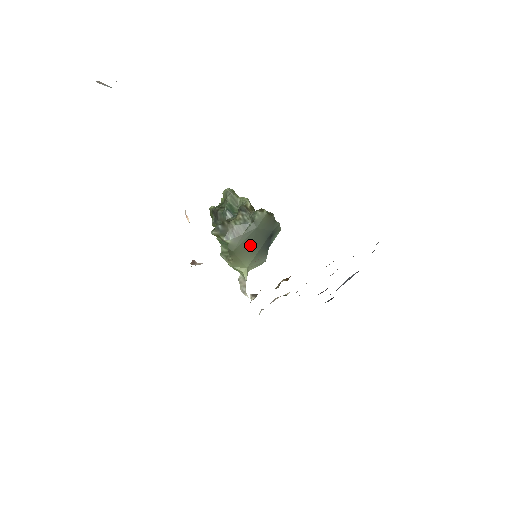
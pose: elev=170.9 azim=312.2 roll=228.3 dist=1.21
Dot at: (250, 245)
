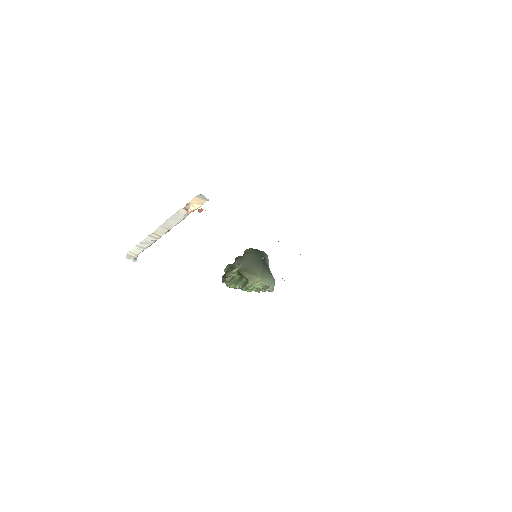
Dot at: (253, 265)
